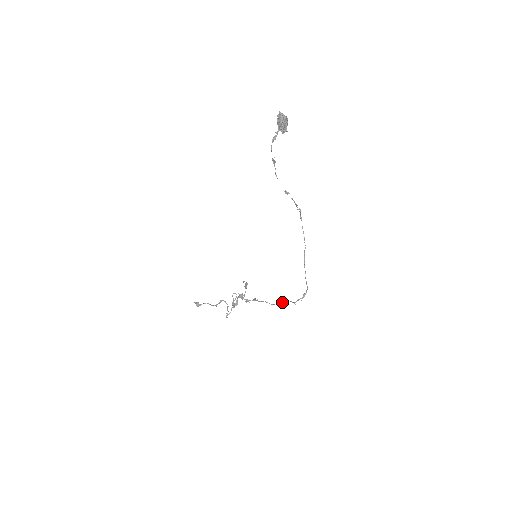
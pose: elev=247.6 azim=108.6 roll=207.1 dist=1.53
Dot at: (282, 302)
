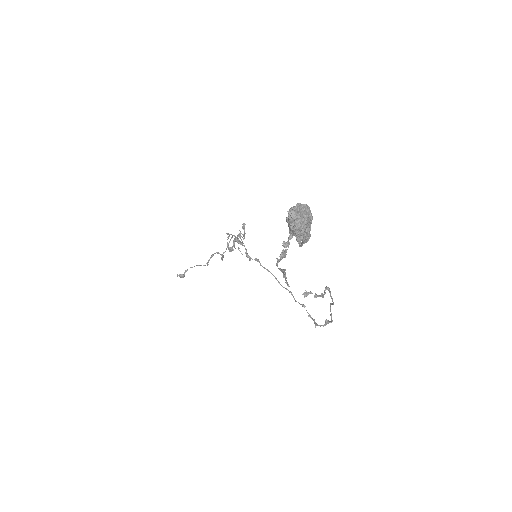
Dot at: (295, 300)
